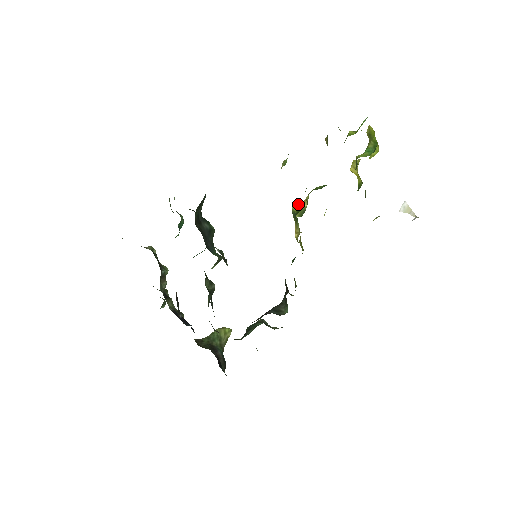
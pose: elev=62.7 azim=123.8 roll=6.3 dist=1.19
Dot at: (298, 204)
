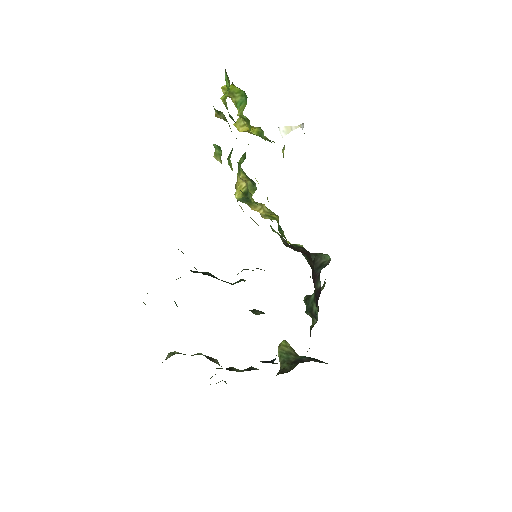
Dot at: (237, 191)
